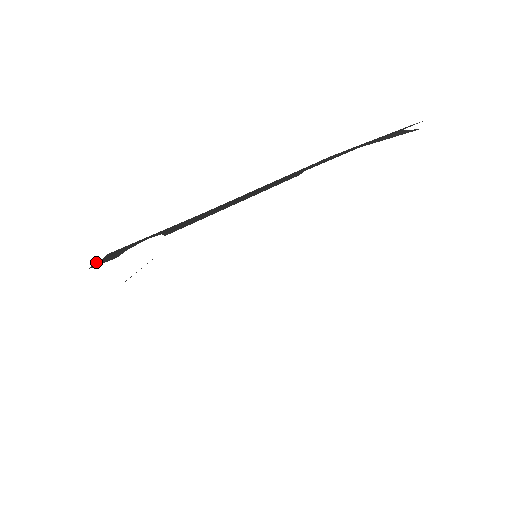
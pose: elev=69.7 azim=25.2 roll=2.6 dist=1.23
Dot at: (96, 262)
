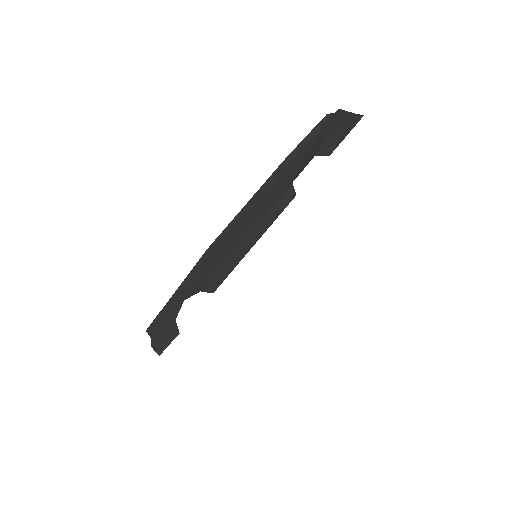
Dot at: (152, 345)
